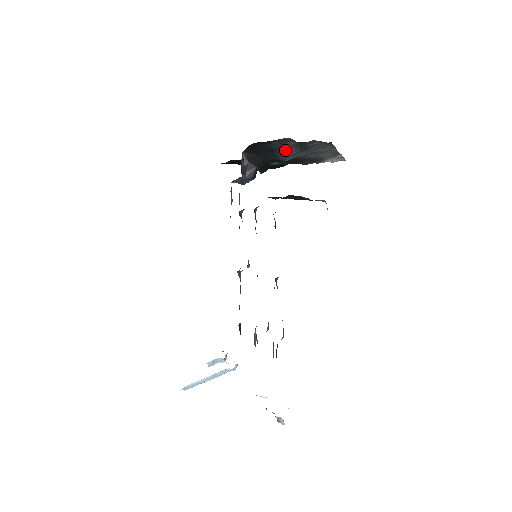
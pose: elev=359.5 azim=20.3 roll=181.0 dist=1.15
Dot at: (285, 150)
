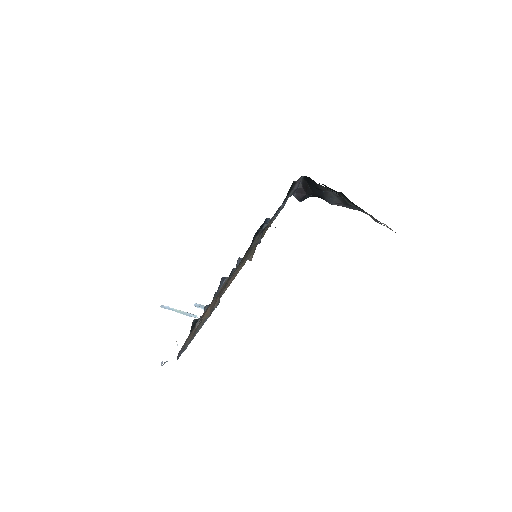
Dot at: (330, 195)
